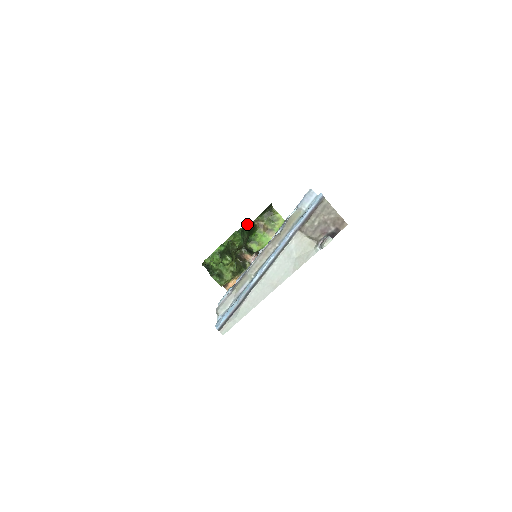
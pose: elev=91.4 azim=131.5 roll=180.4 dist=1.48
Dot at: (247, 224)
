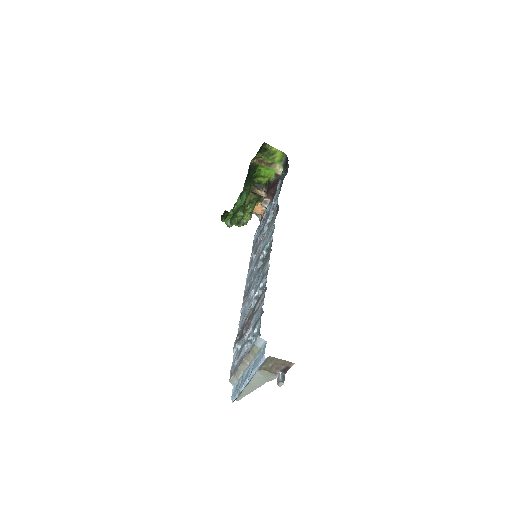
Dot at: (244, 186)
